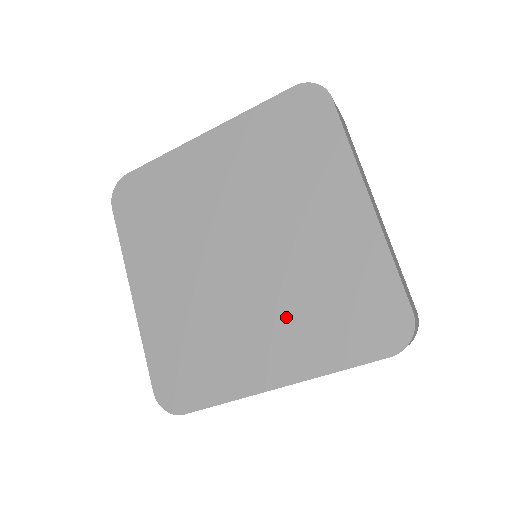
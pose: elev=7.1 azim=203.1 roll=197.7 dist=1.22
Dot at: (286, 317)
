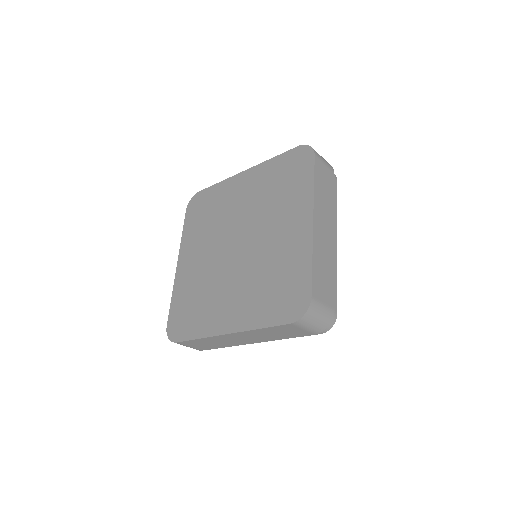
Dot at: (246, 289)
